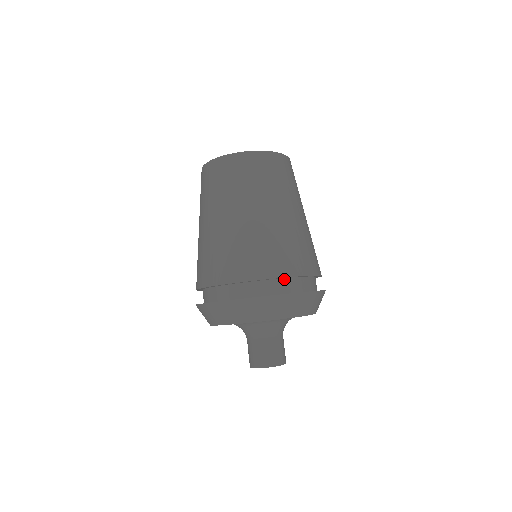
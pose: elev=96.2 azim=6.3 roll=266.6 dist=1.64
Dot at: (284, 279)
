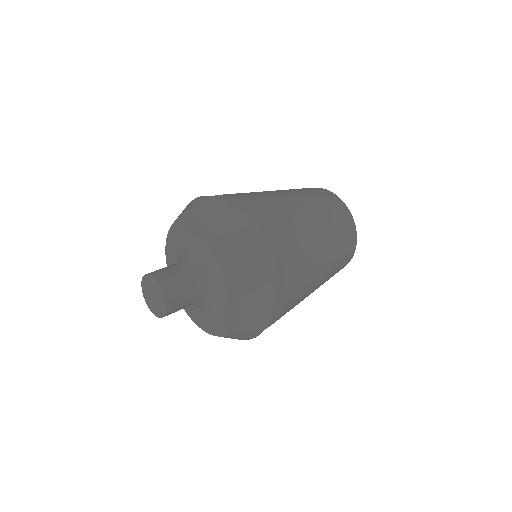
Dot at: occluded
